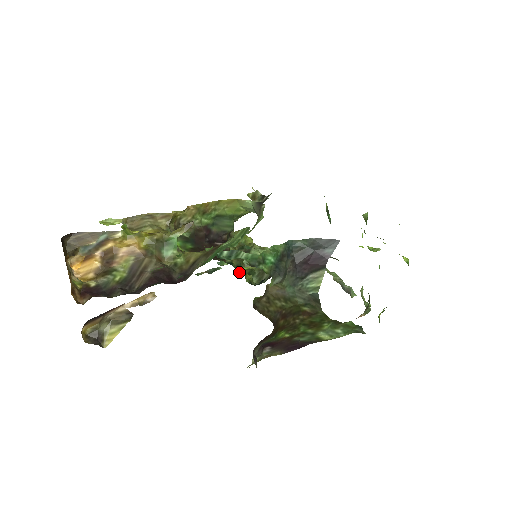
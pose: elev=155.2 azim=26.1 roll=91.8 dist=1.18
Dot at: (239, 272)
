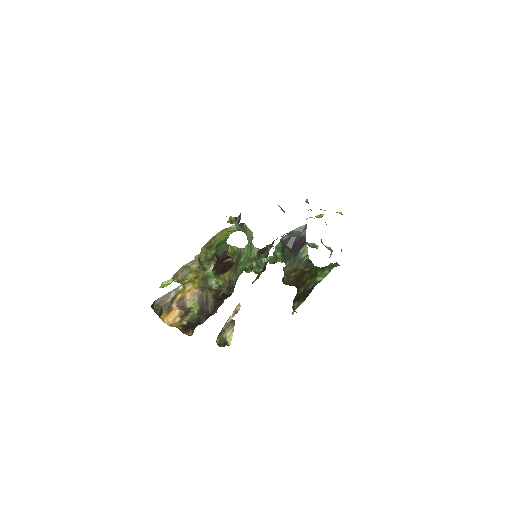
Dot at: (246, 271)
